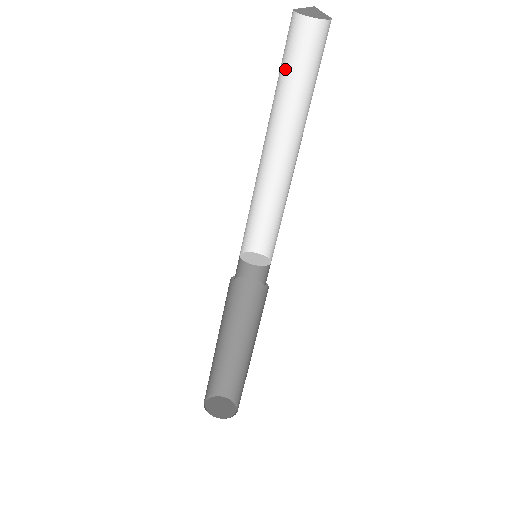
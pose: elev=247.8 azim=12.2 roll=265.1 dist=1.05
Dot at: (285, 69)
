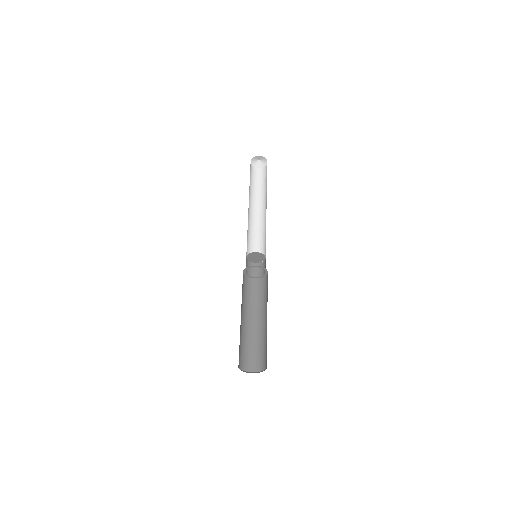
Dot at: (251, 182)
